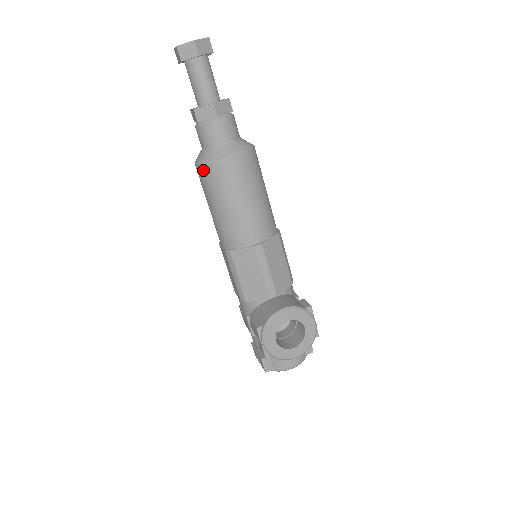
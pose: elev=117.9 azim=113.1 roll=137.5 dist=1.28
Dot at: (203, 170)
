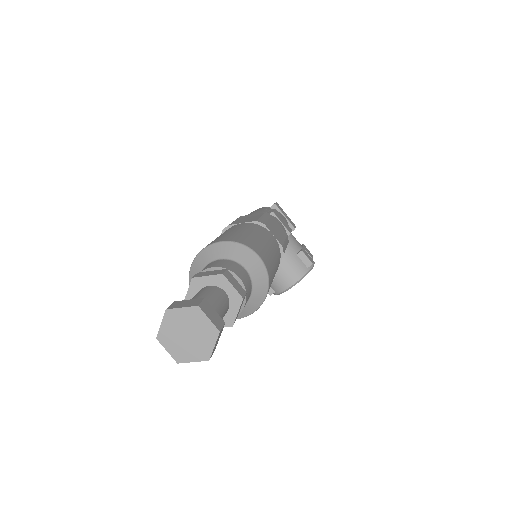
Dot at: occluded
